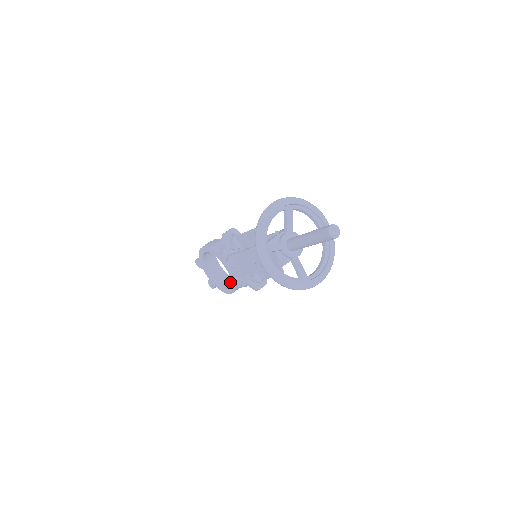
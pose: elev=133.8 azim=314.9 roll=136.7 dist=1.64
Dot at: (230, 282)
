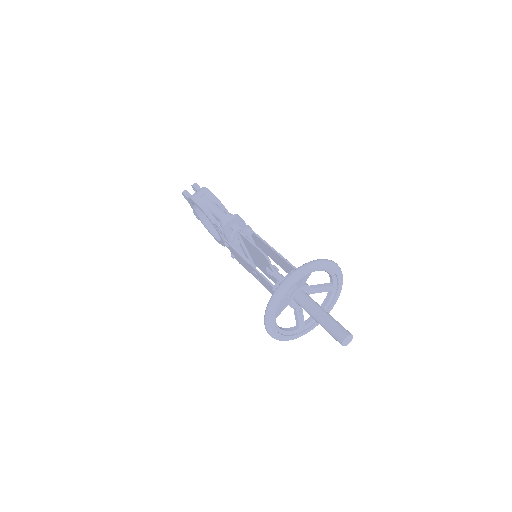
Dot at: occluded
